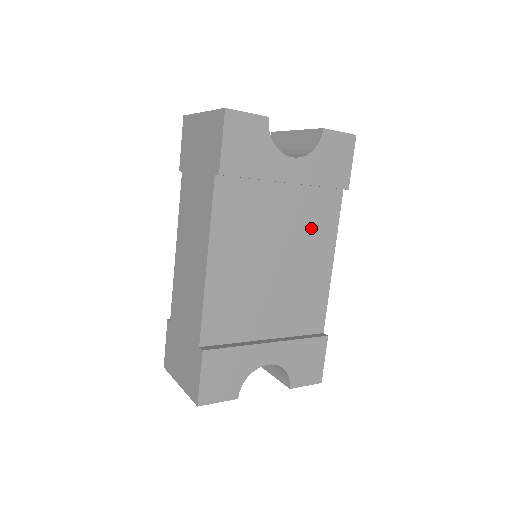
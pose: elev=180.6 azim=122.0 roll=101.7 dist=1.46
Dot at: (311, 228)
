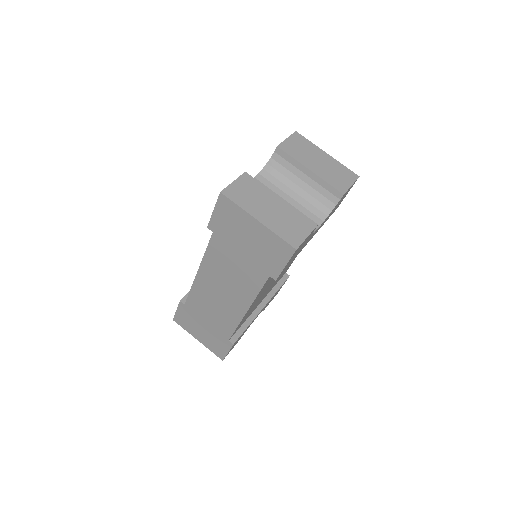
Dot at: occluded
